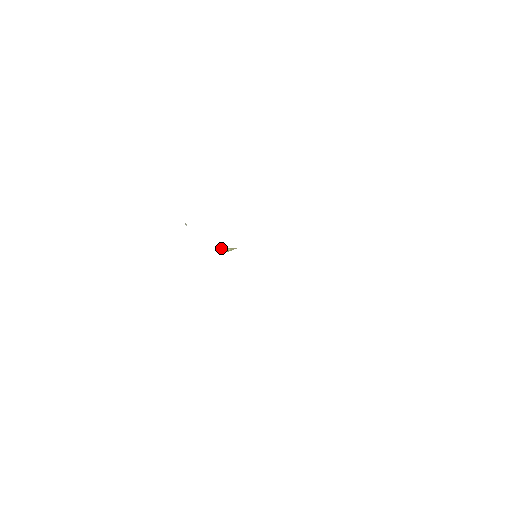
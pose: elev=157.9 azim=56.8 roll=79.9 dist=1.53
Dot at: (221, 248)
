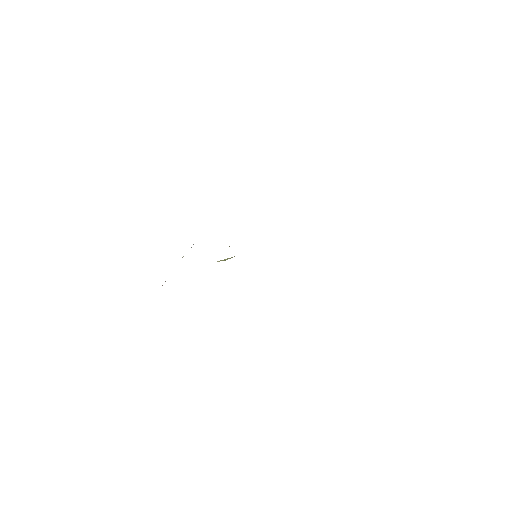
Dot at: (217, 261)
